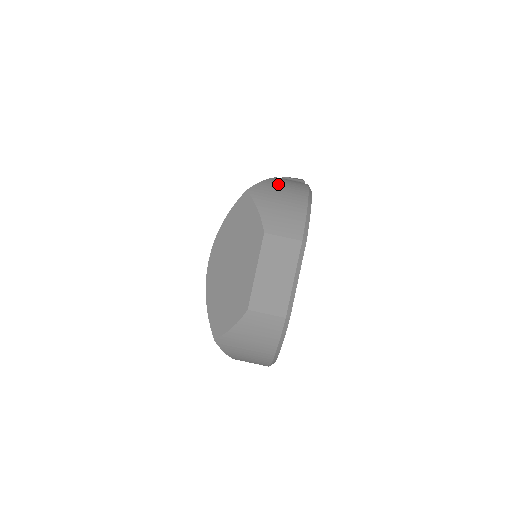
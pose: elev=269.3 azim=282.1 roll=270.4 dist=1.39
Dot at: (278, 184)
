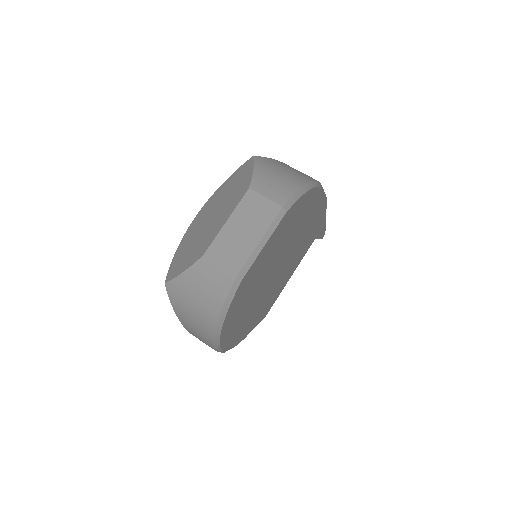
Dot at: (288, 166)
